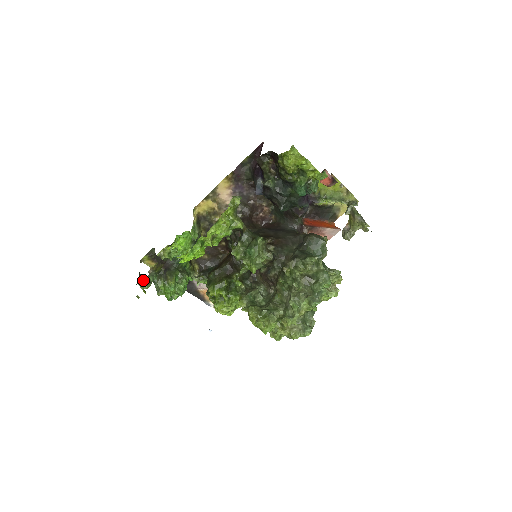
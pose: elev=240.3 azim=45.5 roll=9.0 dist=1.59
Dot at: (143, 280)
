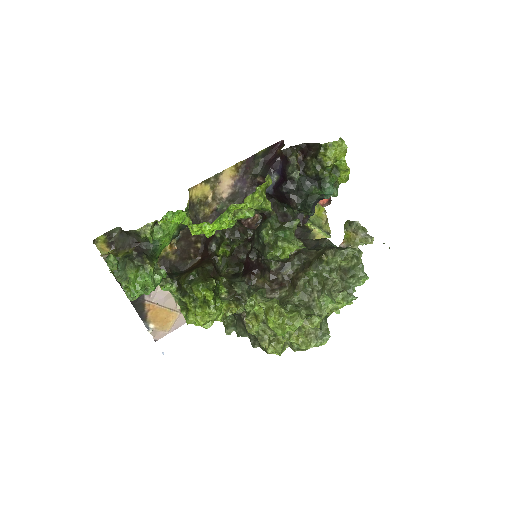
Dot at: (114, 256)
